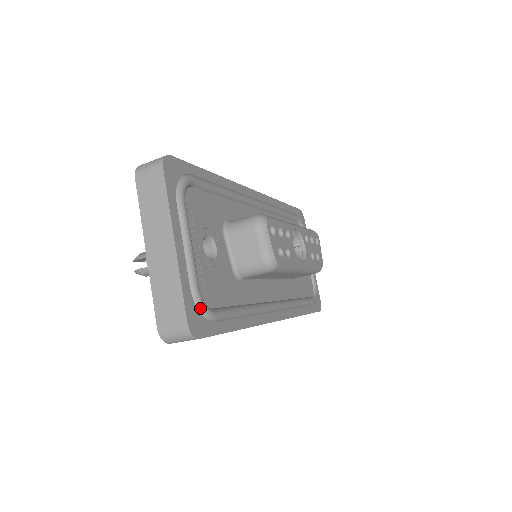
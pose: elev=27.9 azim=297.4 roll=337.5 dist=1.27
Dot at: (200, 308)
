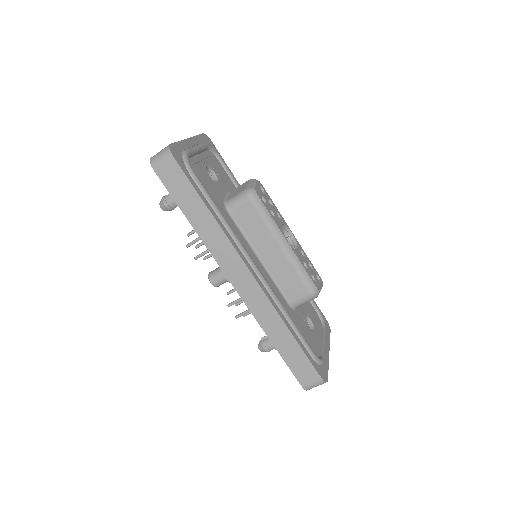
Dot at: (184, 156)
